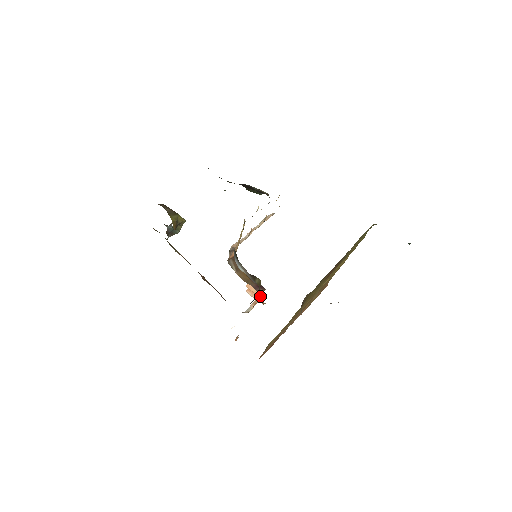
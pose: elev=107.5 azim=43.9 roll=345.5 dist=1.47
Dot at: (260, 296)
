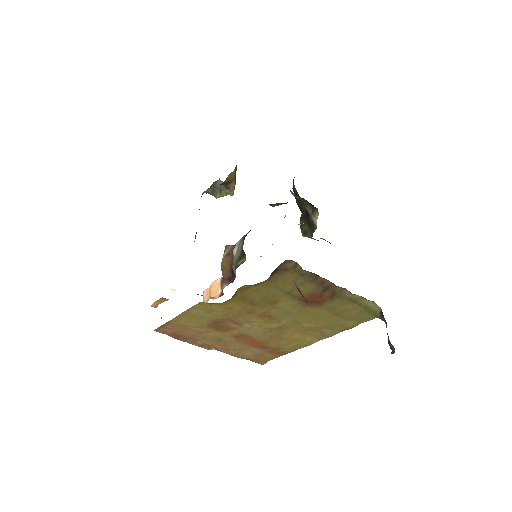
Dot at: (214, 298)
